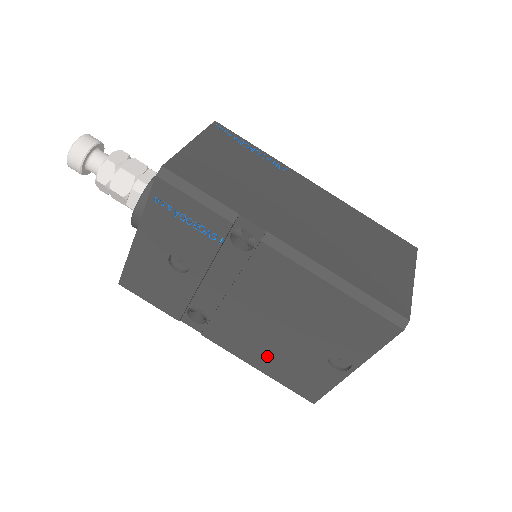
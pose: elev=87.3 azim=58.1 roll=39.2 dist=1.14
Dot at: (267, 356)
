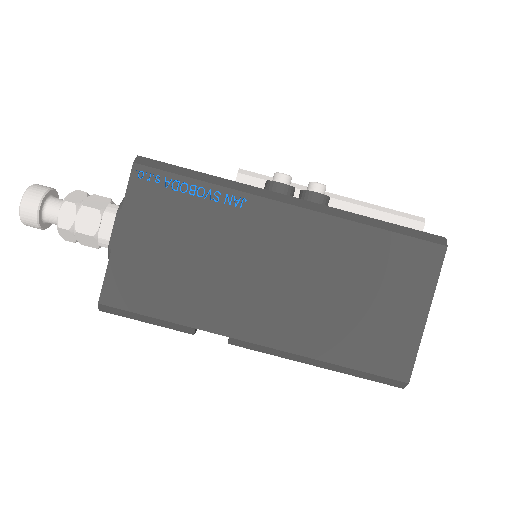
Dot at: occluded
